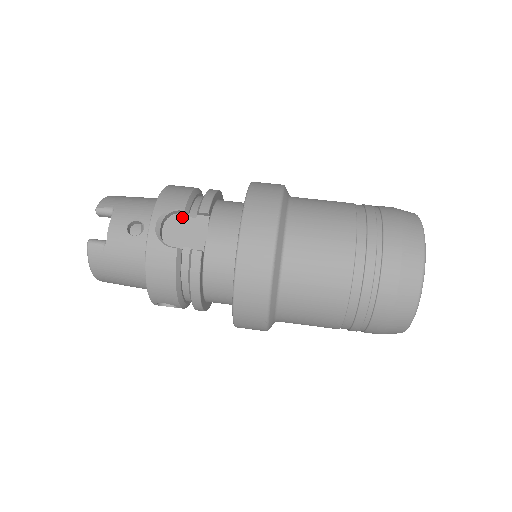
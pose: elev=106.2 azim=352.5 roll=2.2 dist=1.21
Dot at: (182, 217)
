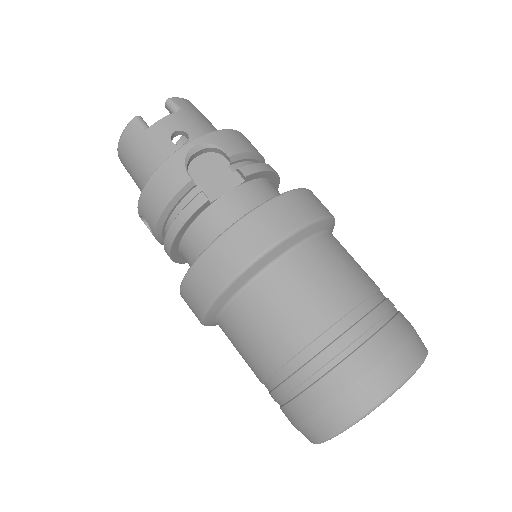
Dot at: (223, 161)
